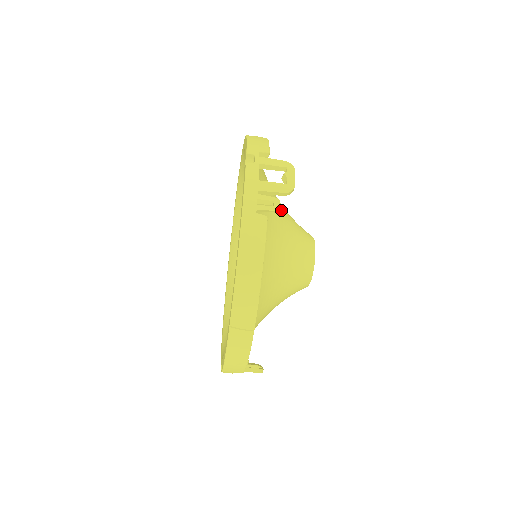
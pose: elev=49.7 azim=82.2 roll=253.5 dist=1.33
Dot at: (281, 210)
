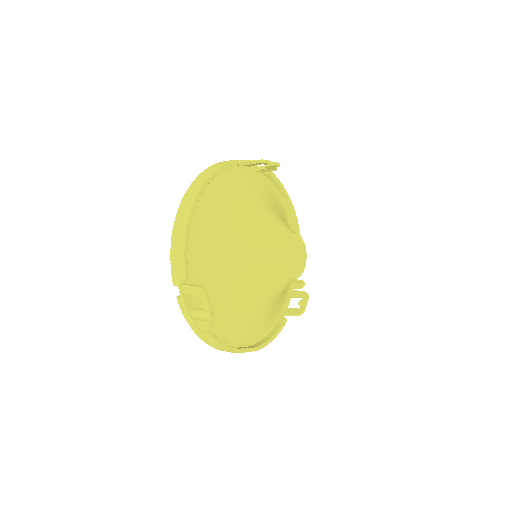
Dot at: (236, 265)
